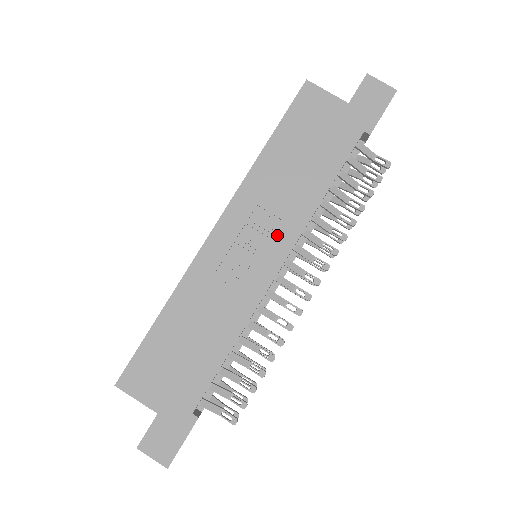
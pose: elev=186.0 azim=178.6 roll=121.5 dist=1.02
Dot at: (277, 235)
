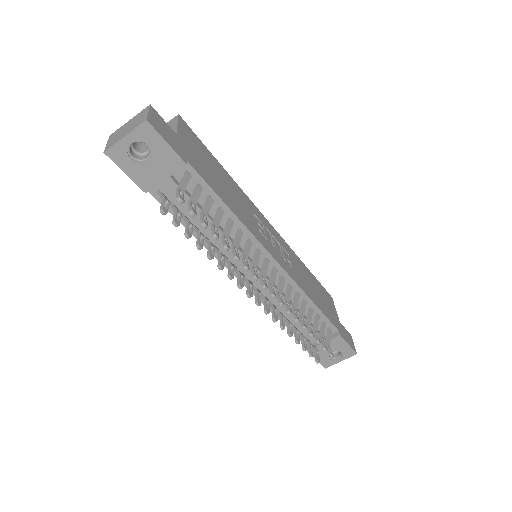
Dot at: (286, 263)
